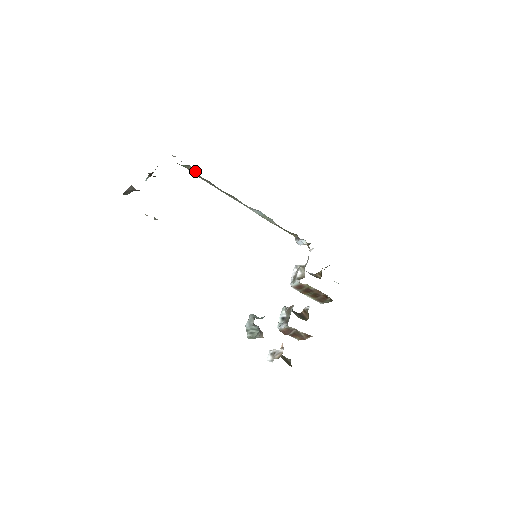
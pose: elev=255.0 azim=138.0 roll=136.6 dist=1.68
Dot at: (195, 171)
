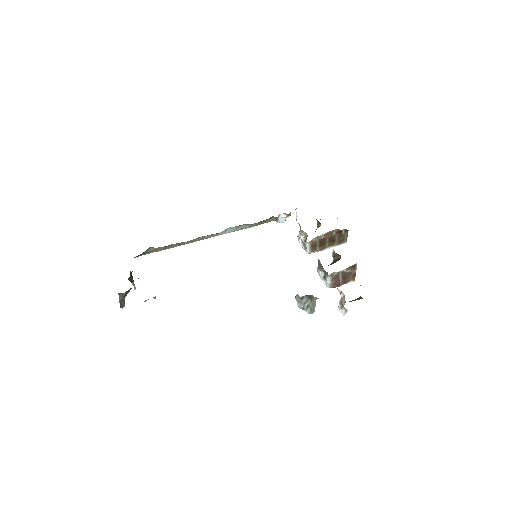
Dot at: (158, 248)
